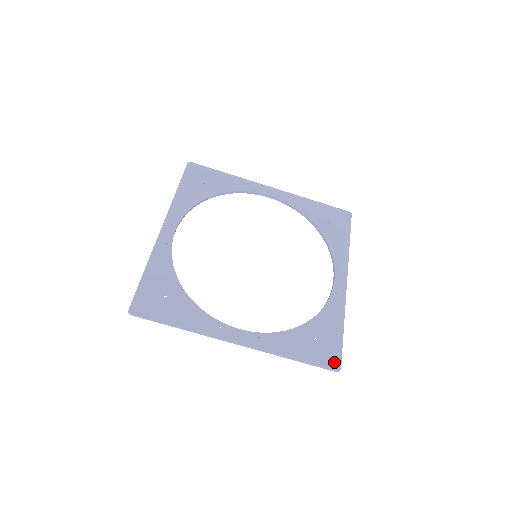
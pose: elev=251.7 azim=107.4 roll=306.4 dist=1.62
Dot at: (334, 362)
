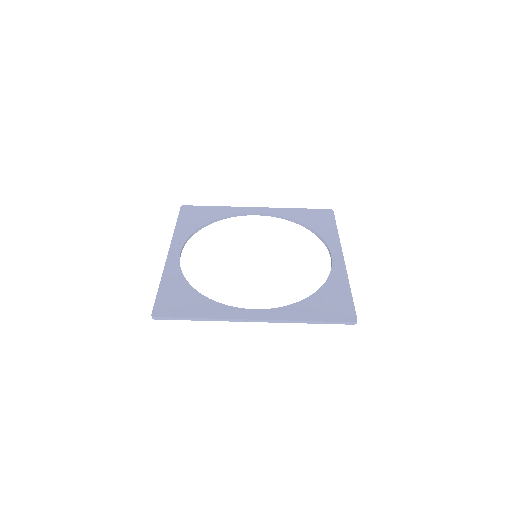
Dot at: (349, 316)
